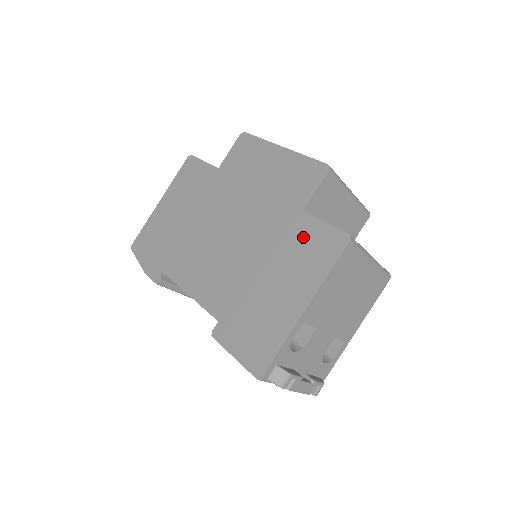
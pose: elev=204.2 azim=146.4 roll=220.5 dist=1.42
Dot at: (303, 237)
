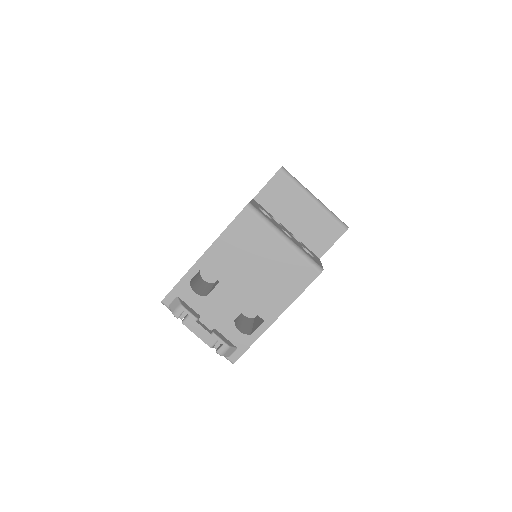
Dot at: occluded
